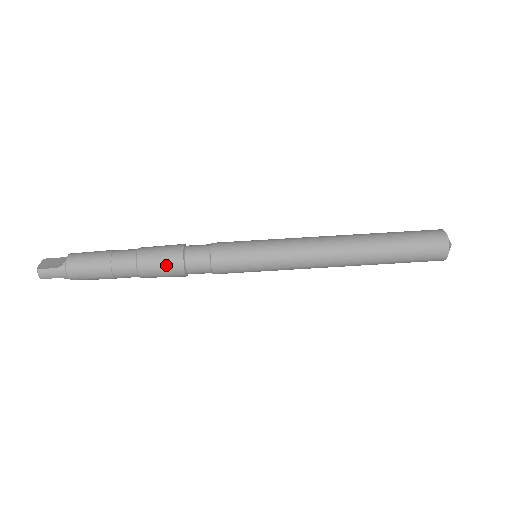
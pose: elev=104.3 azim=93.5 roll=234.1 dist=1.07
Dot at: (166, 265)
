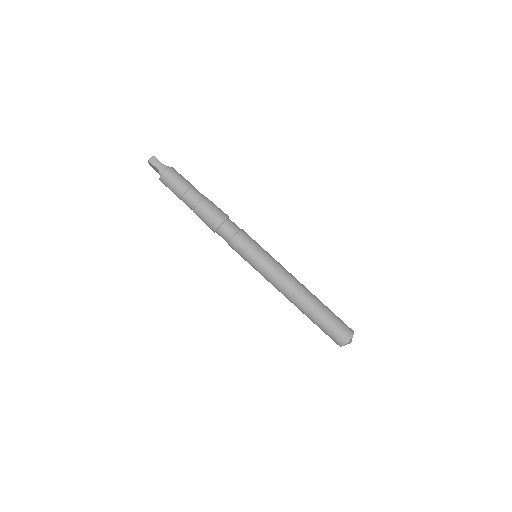
Dot at: (216, 213)
